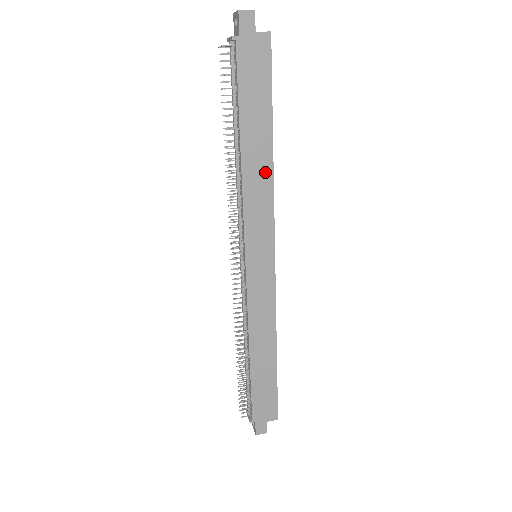
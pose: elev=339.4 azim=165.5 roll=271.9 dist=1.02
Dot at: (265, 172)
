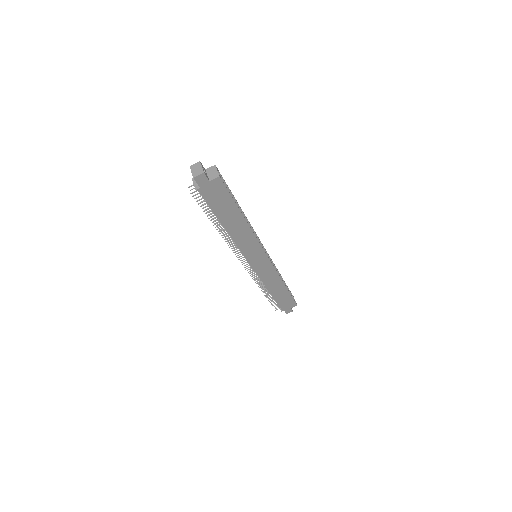
Dot at: (245, 230)
